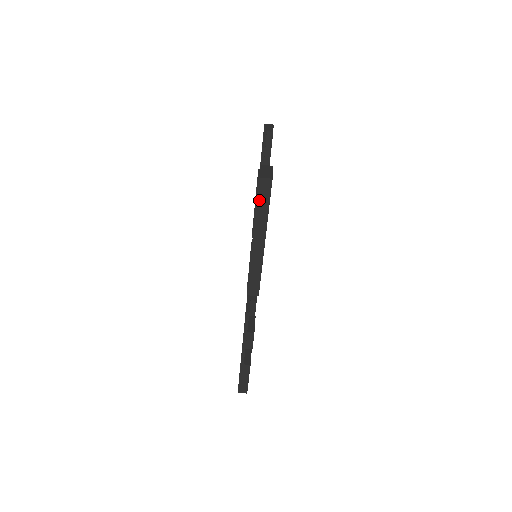
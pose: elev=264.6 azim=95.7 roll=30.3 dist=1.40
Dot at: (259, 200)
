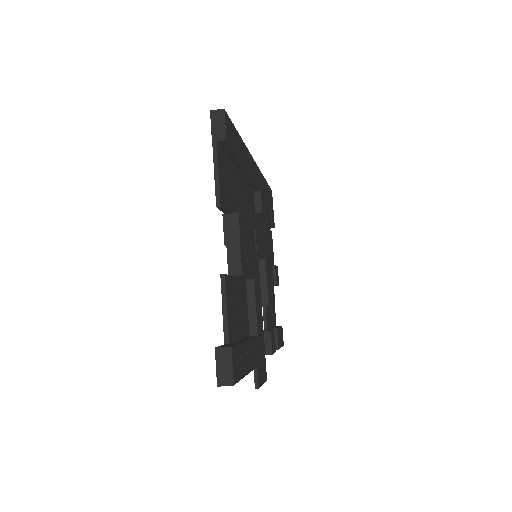
Dot at: occluded
